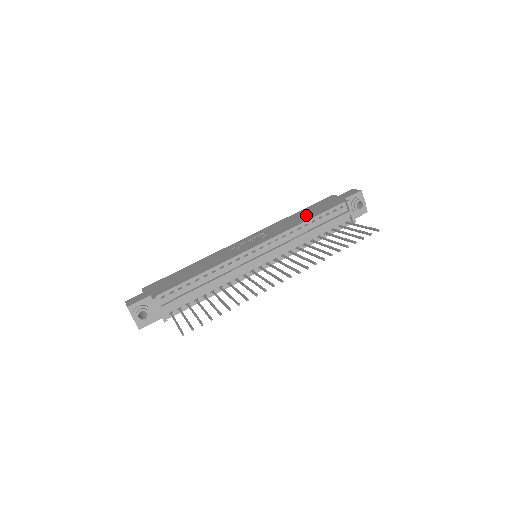
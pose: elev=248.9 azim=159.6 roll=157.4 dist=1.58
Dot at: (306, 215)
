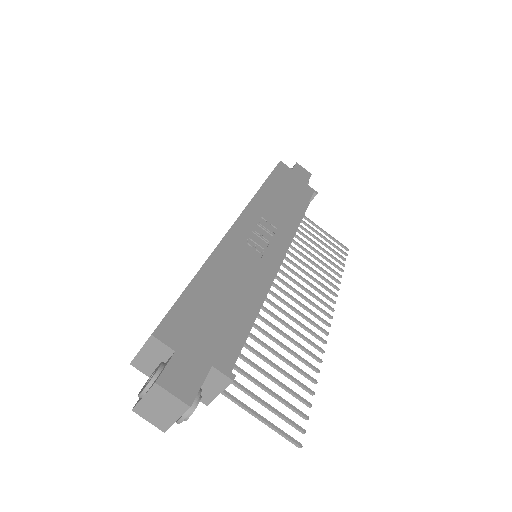
Dot at: (290, 199)
